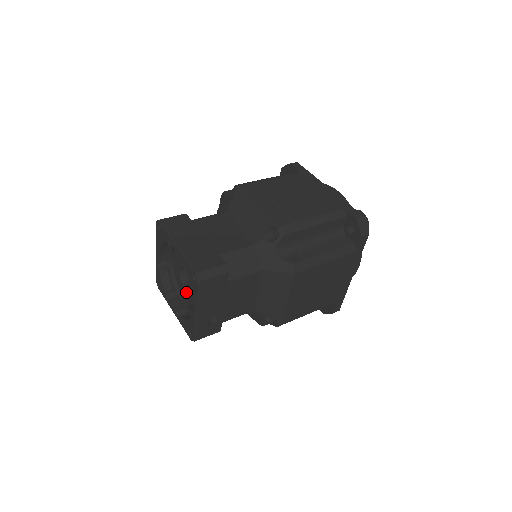
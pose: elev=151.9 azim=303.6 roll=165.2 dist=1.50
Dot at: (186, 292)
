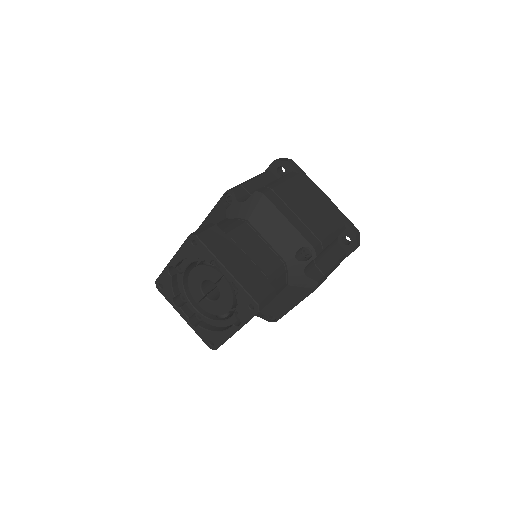
Dot at: (206, 302)
